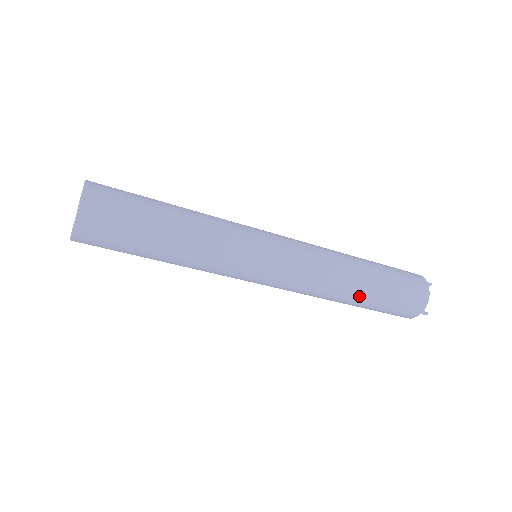
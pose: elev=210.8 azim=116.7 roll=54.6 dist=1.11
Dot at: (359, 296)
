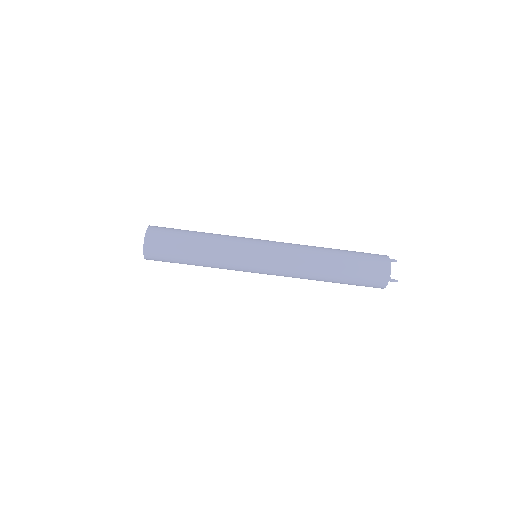
Dot at: (332, 270)
